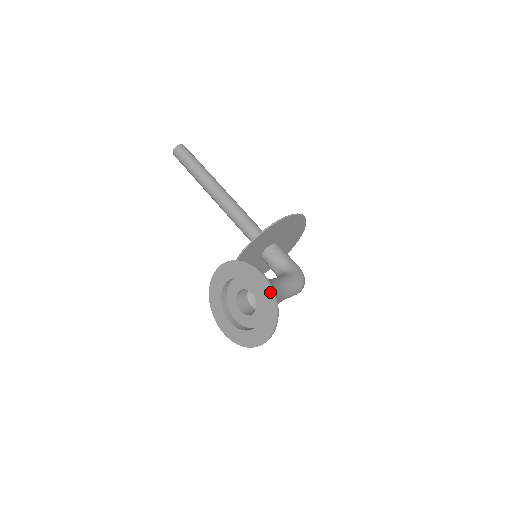
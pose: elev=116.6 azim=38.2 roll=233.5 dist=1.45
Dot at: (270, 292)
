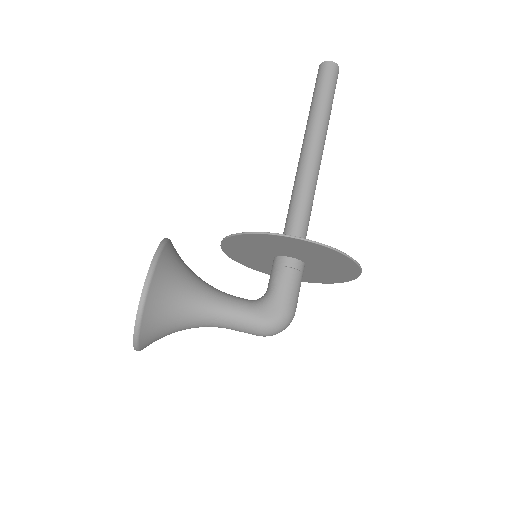
Dot at: (139, 307)
